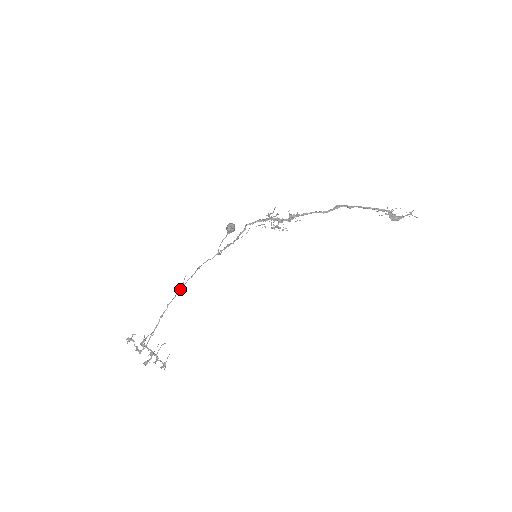
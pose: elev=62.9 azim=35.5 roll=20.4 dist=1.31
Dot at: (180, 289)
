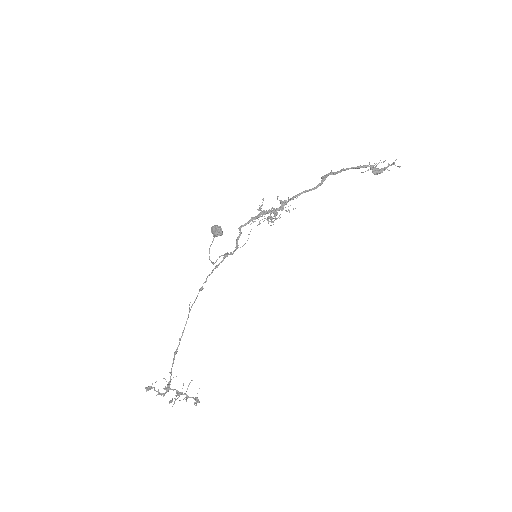
Dot at: (187, 318)
